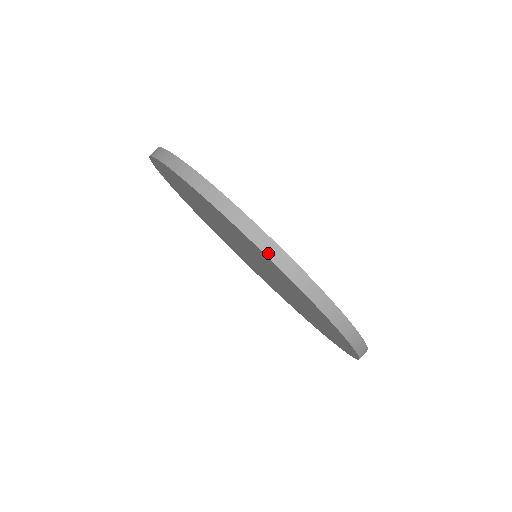
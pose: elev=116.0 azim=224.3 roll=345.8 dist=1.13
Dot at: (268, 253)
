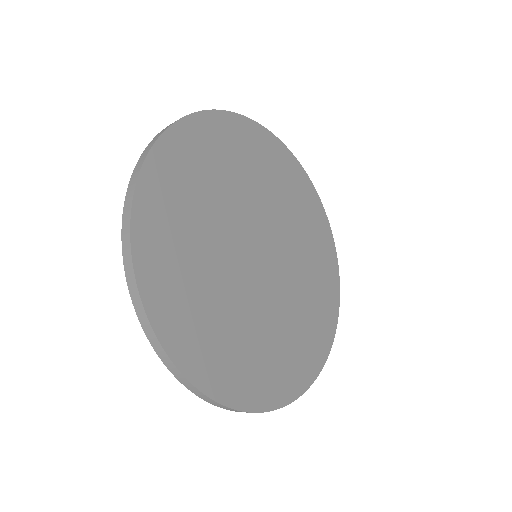
Dot at: (155, 348)
